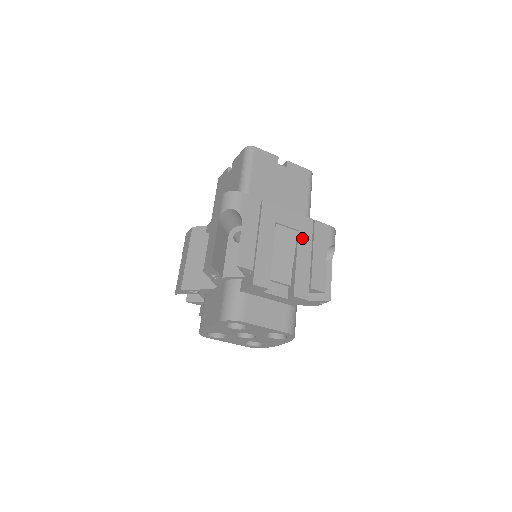
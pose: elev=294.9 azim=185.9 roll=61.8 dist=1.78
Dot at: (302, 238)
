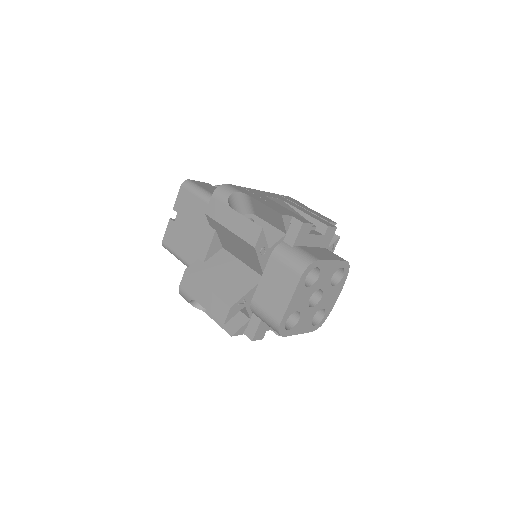
Dot at: (287, 202)
